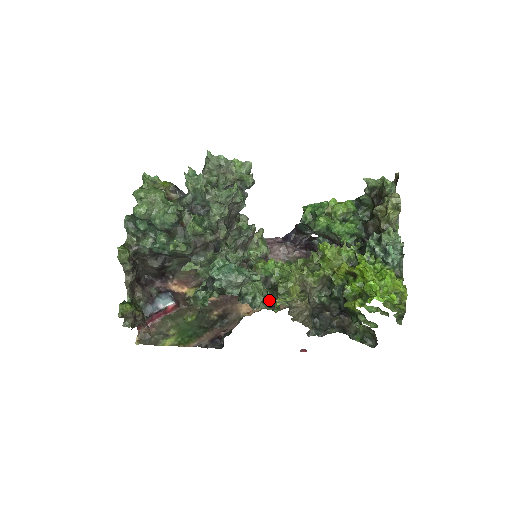
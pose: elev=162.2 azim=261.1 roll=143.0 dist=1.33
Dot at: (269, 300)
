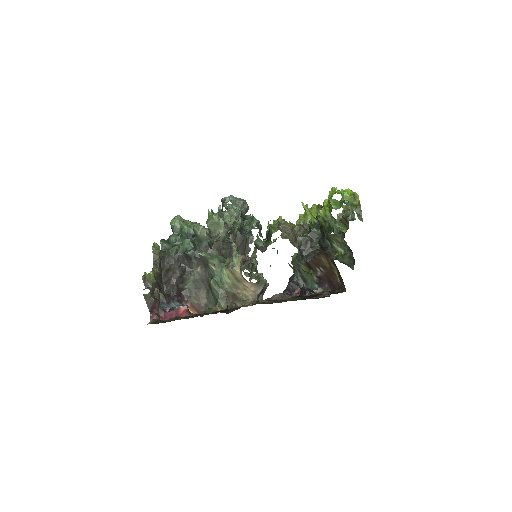
Dot at: (264, 239)
